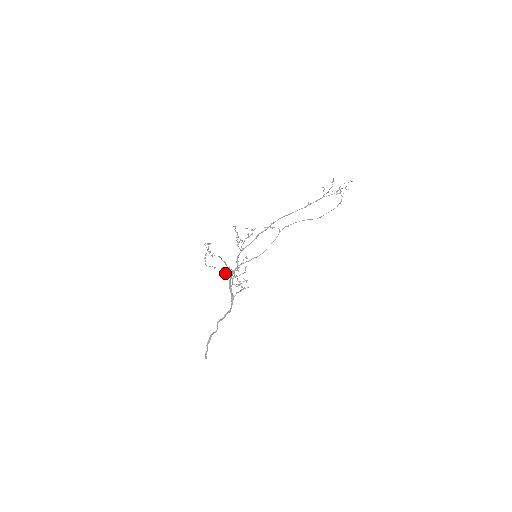
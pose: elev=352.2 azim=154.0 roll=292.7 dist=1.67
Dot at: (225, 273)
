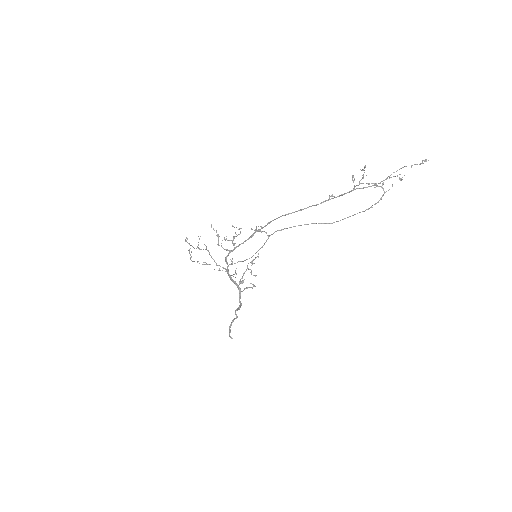
Dot at: occluded
